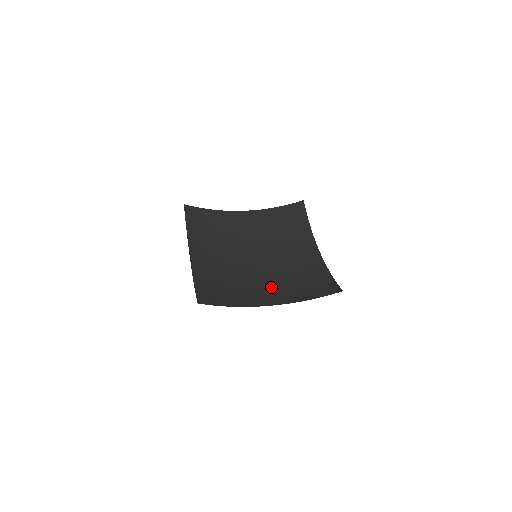
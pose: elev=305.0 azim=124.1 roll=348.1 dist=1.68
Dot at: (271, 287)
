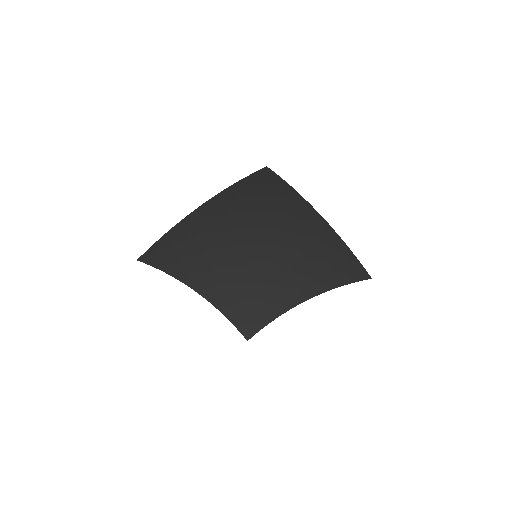
Dot at: (292, 276)
